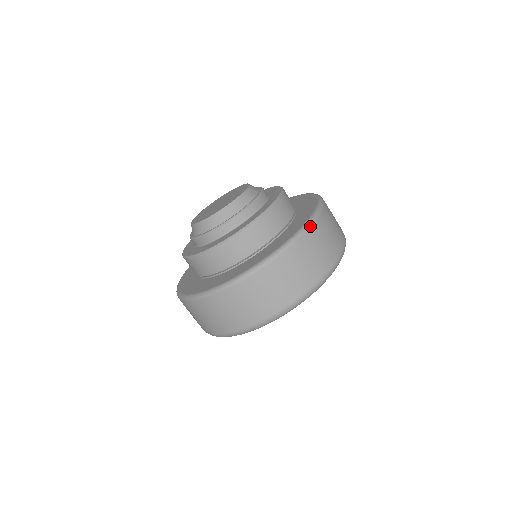
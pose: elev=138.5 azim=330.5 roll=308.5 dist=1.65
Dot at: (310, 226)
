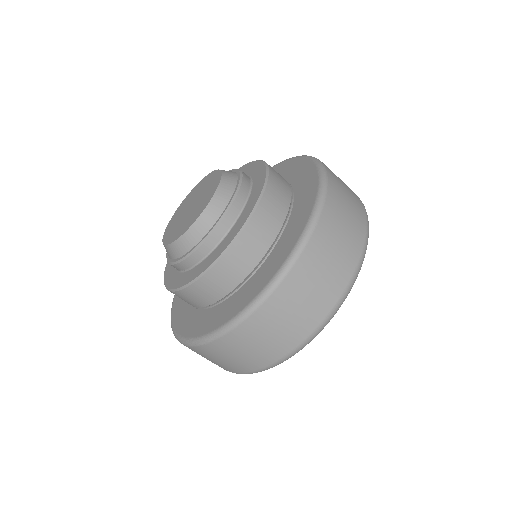
Dot at: (316, 222)
